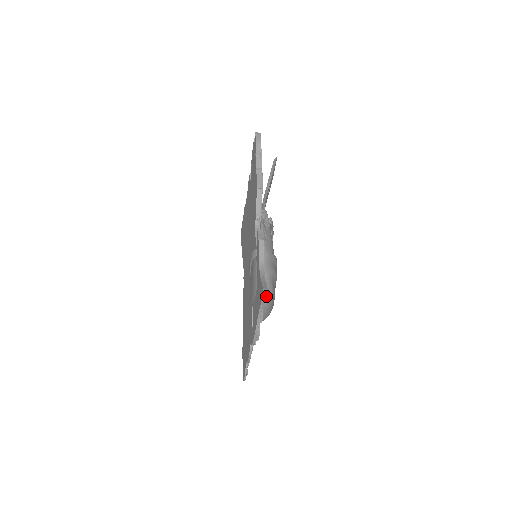
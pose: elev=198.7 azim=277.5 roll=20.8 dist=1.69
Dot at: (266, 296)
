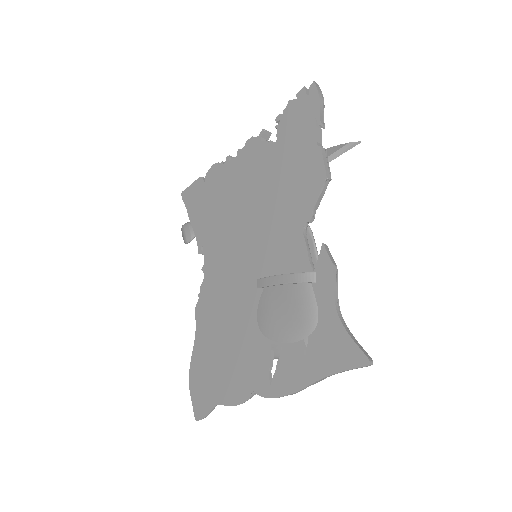
Dot at: (365, 366)
